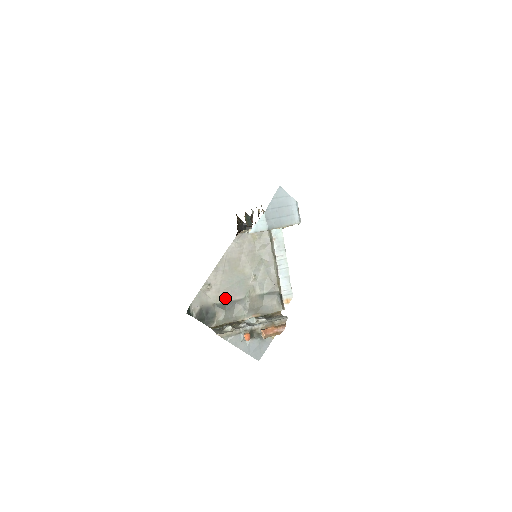
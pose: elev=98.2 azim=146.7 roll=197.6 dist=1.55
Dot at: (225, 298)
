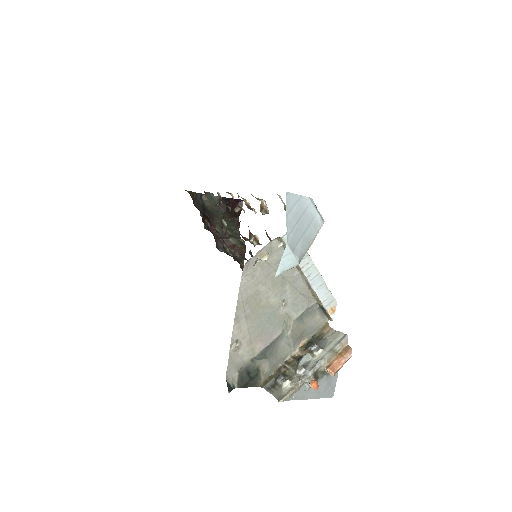
Dot at: (261, 345)
